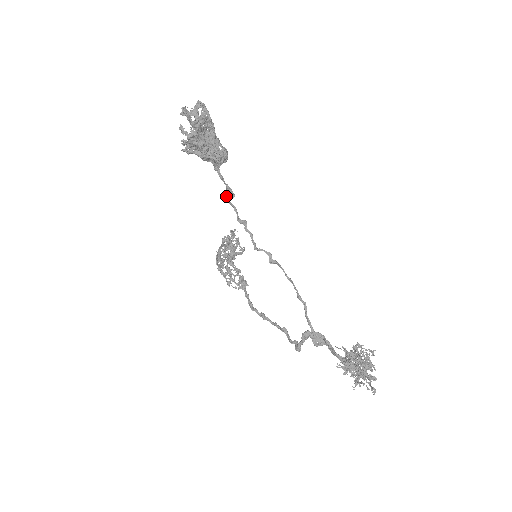
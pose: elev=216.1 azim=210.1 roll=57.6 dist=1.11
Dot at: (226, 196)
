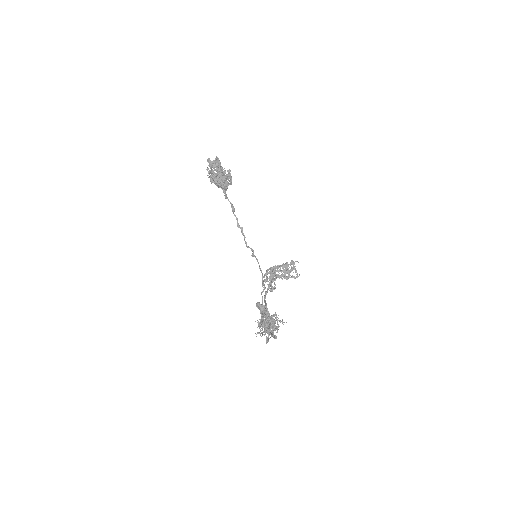
Dot at: (232, 210)
